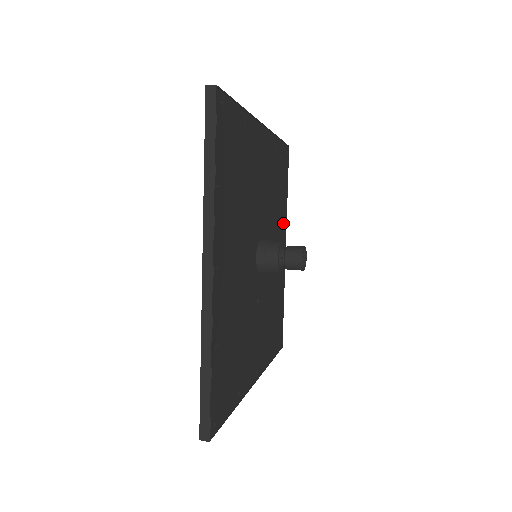
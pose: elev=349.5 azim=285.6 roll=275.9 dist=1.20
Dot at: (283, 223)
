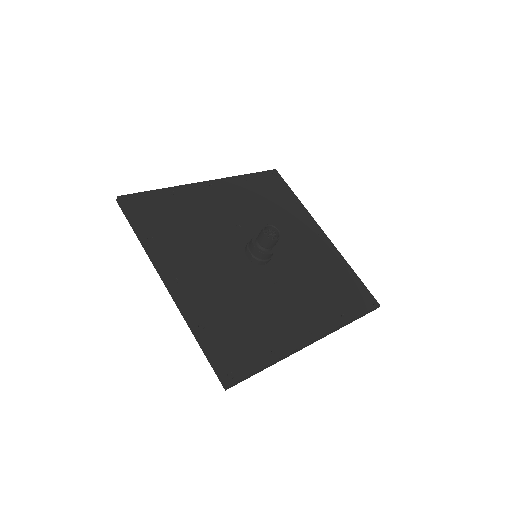
Dot at: (302, 218)
